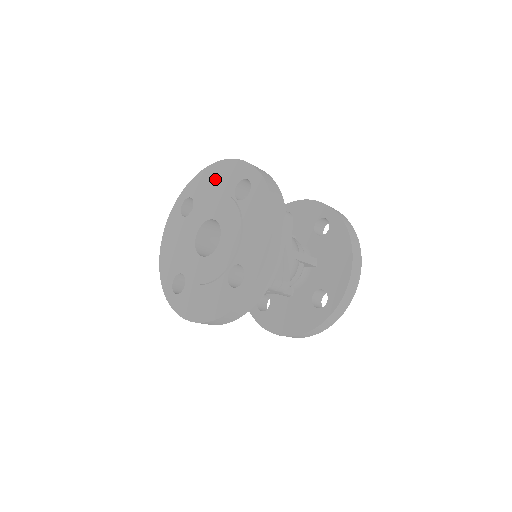
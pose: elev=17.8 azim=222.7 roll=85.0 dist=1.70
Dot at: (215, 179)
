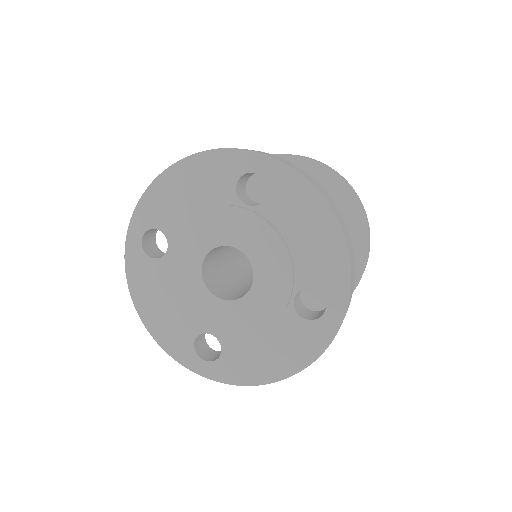
Dot at: (187, 190)
